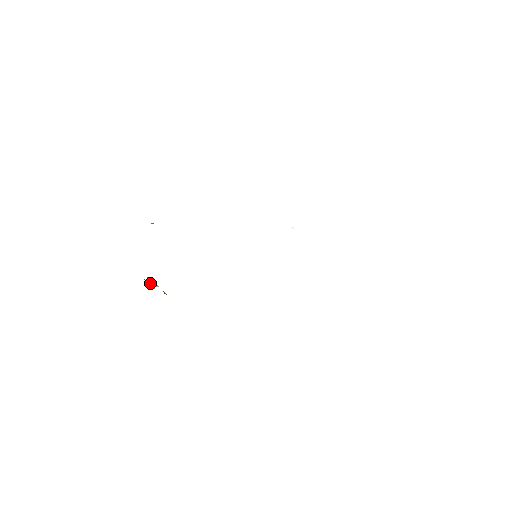
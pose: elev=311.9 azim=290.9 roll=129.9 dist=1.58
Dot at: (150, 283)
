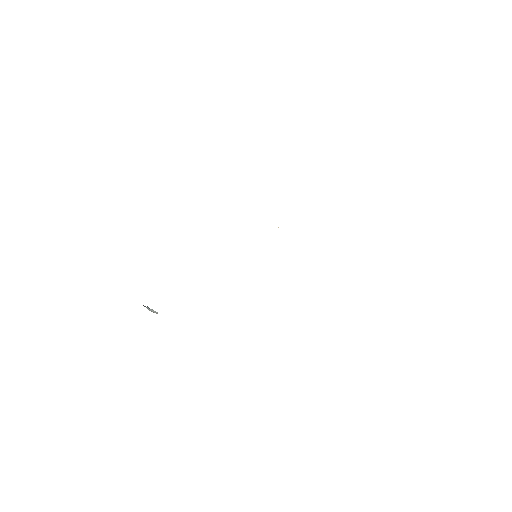
Dot at: (152, 309)
